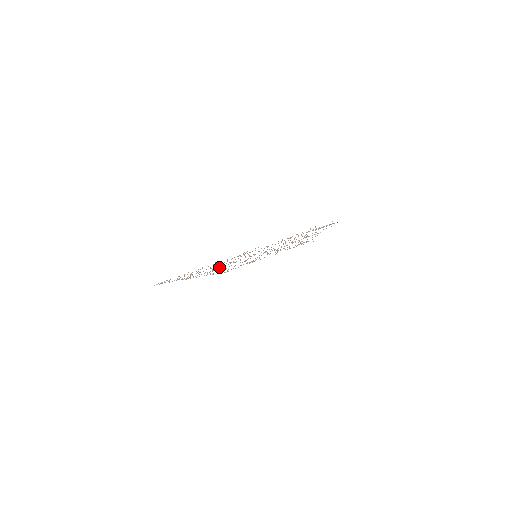
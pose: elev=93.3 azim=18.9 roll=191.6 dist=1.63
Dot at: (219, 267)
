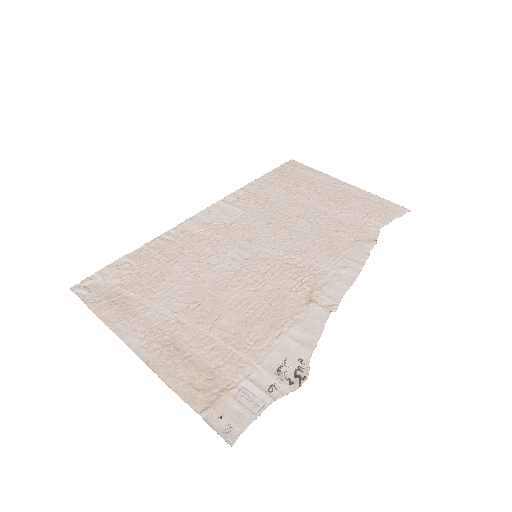
Dot at: (203, 246)
